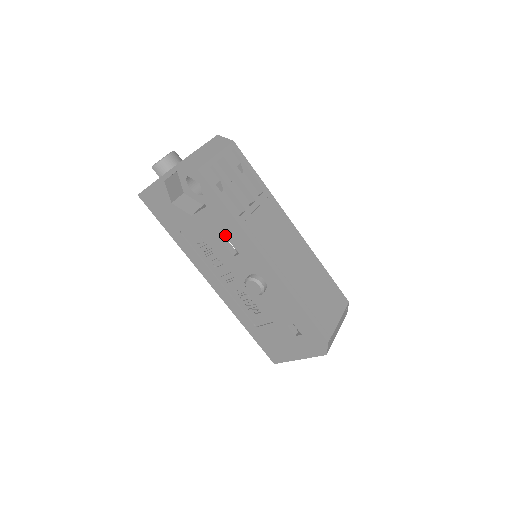
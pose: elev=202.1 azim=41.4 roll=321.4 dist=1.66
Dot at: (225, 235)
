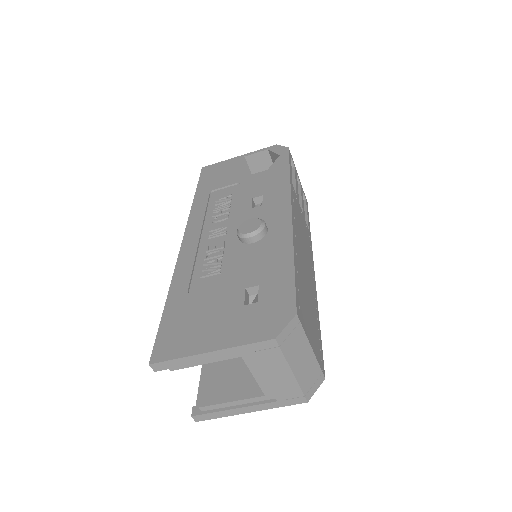
Dot at: (263, 190)
